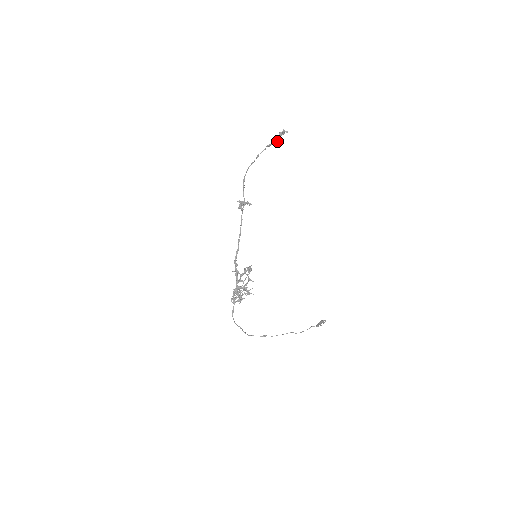
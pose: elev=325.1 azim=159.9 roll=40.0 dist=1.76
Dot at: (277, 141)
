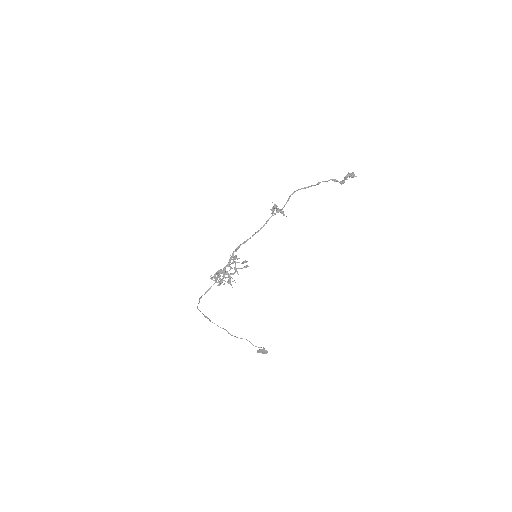
Dot at: (344, 181)
